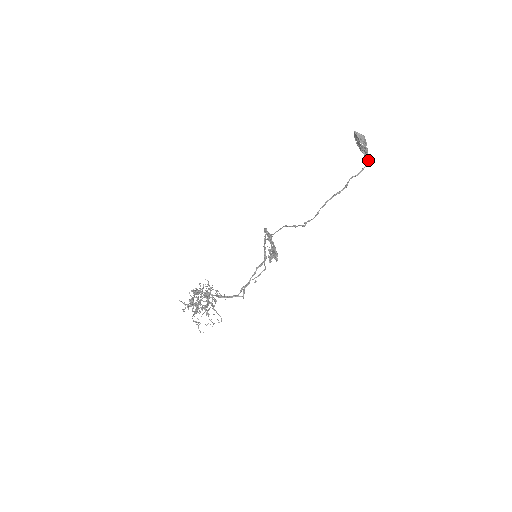
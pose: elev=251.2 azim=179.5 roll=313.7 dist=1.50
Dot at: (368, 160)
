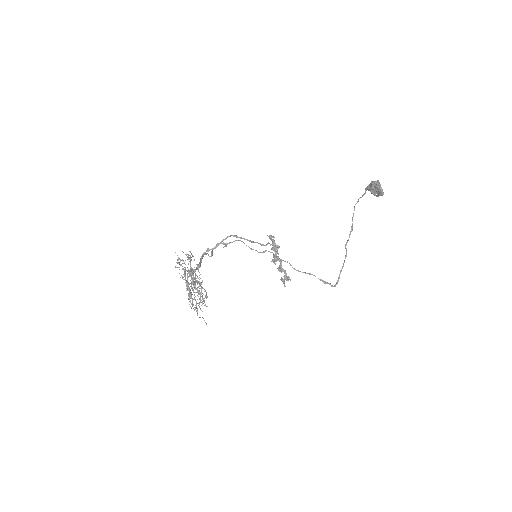
Dot at: occluded
